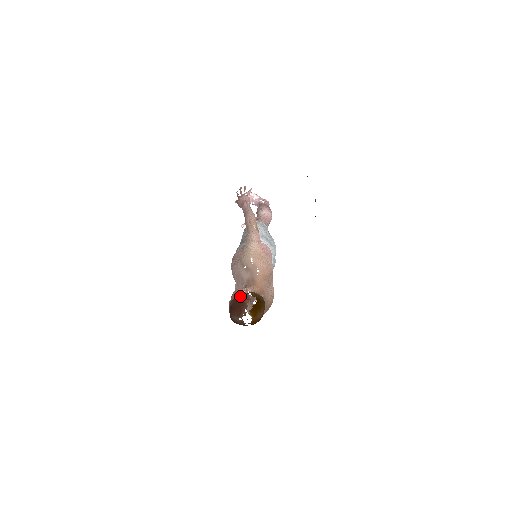
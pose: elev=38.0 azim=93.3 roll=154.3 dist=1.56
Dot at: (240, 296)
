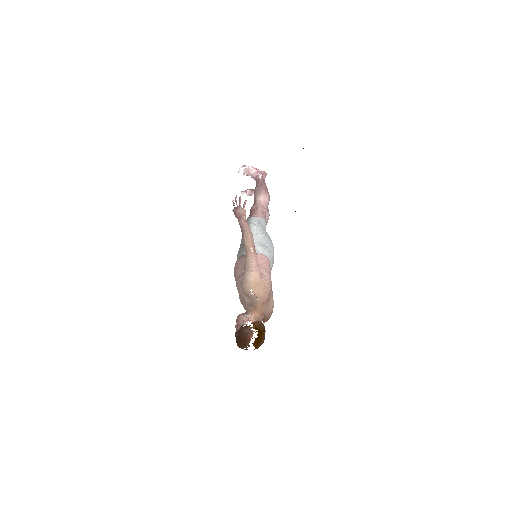
Dot at: (244, 329)
